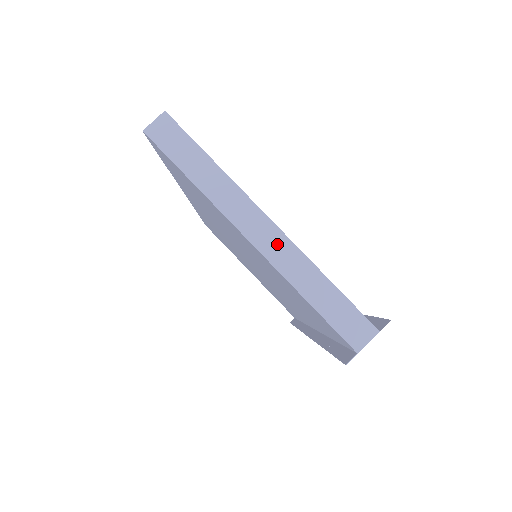
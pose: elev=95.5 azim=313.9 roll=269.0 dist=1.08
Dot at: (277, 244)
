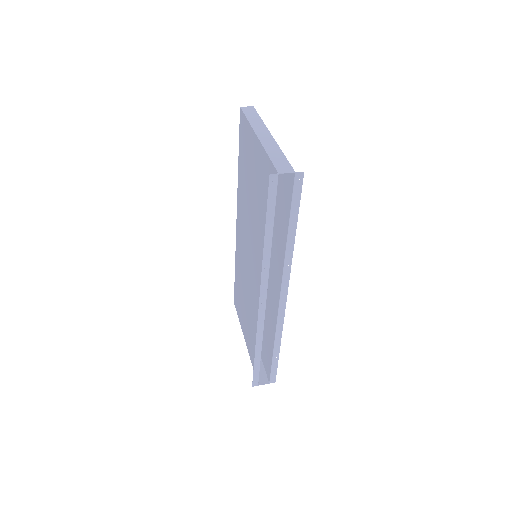
Dot at: (269, 140)
